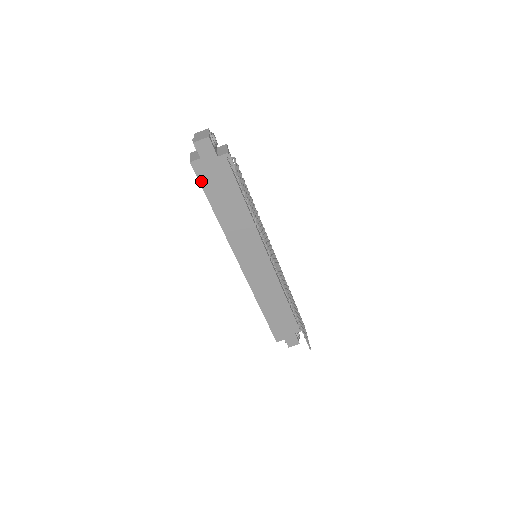
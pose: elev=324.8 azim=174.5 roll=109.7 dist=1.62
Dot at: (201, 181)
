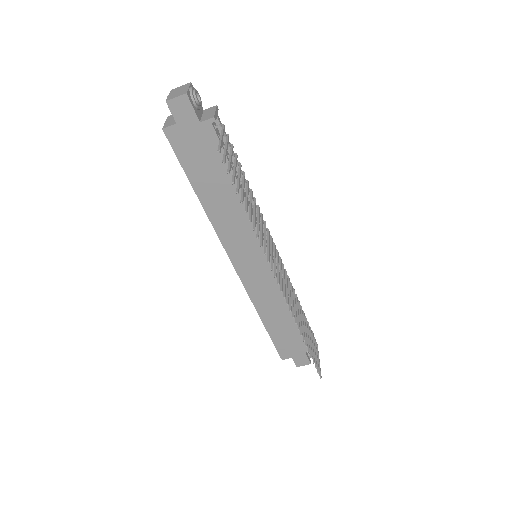
Dot at: (179, 155)
